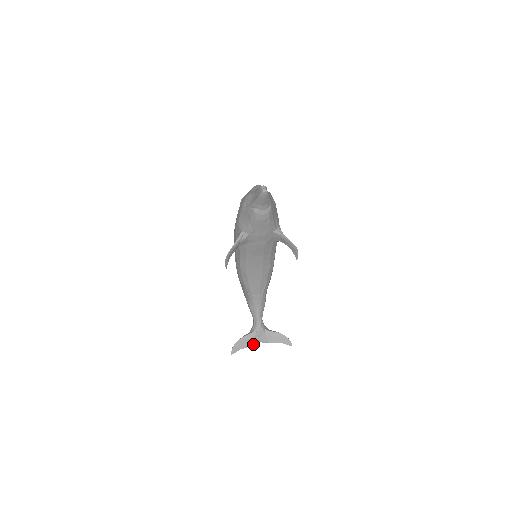
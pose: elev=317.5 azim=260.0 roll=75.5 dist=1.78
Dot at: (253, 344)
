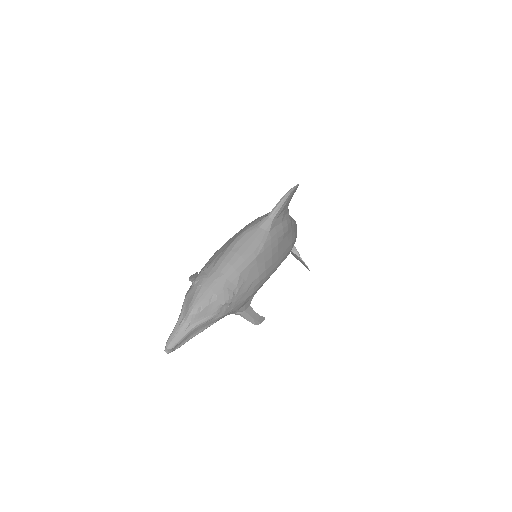
Dot at: occluded
